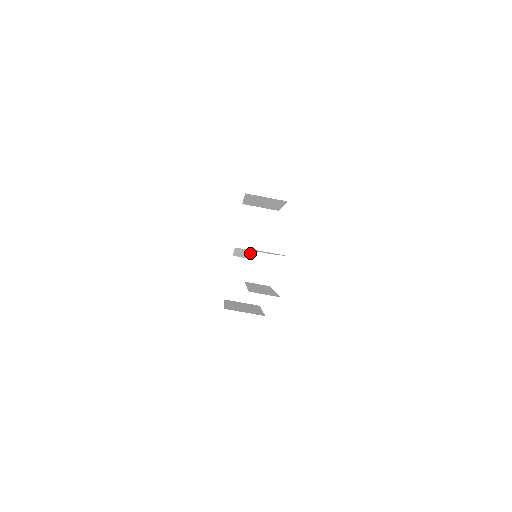
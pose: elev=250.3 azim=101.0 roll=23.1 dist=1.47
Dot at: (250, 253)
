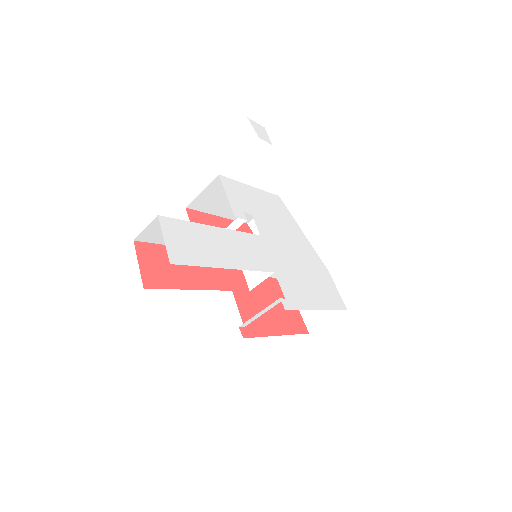
Dot at: occluded
